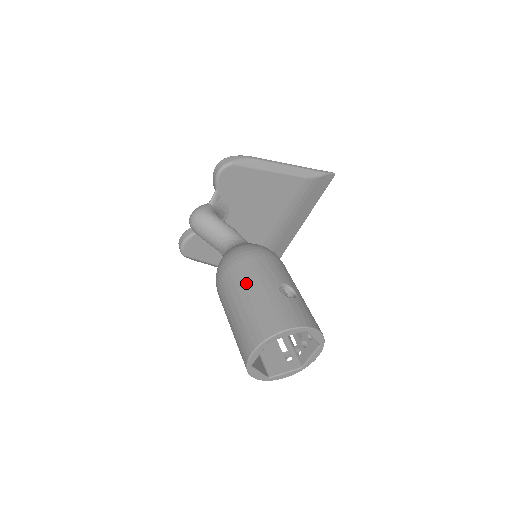
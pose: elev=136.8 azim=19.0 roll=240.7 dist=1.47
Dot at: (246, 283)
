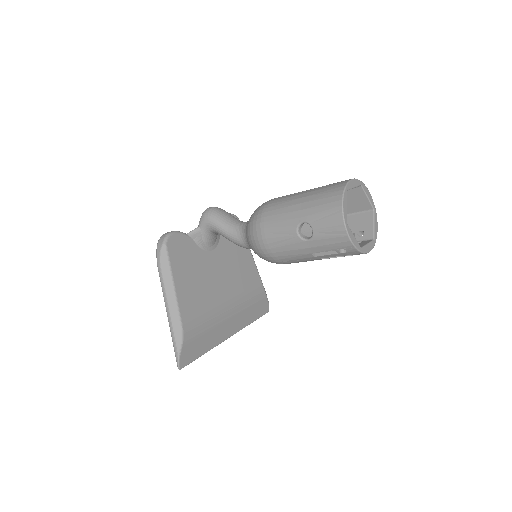
Dot at: occluded
